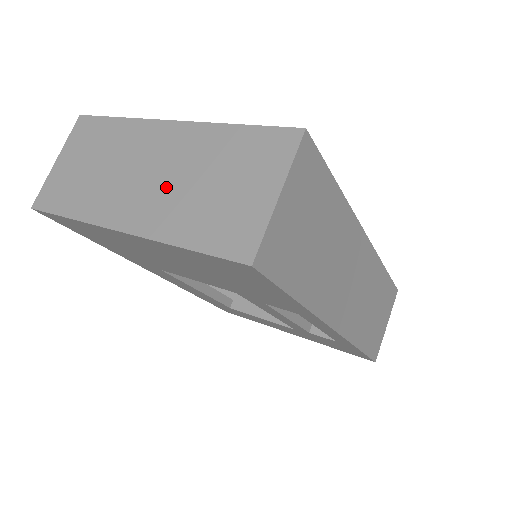
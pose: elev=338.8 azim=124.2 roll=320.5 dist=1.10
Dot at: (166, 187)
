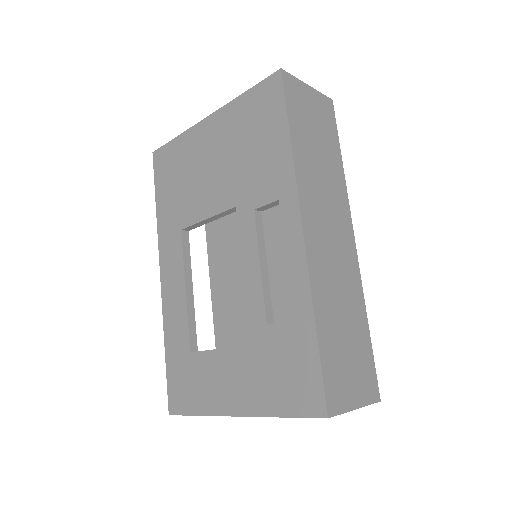
Dot at: occluded
